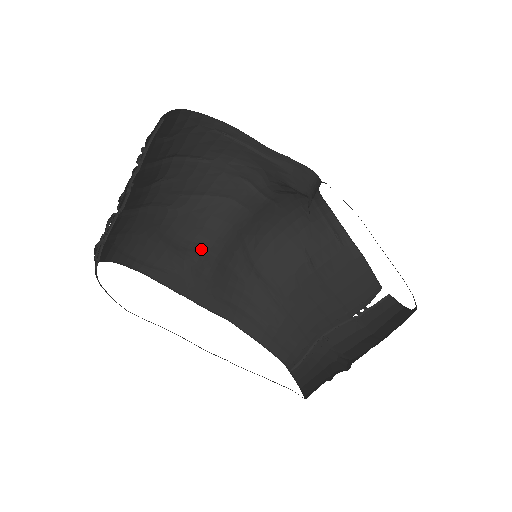
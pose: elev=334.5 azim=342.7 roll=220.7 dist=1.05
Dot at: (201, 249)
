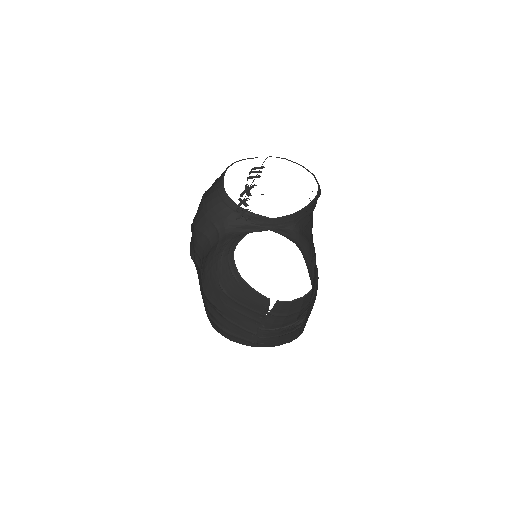
Dot at: (196, 263)
